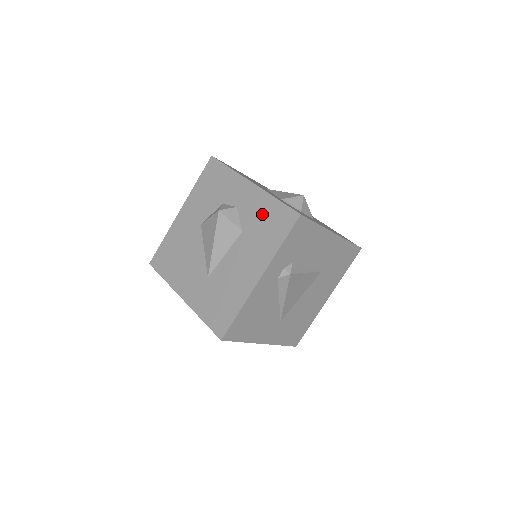
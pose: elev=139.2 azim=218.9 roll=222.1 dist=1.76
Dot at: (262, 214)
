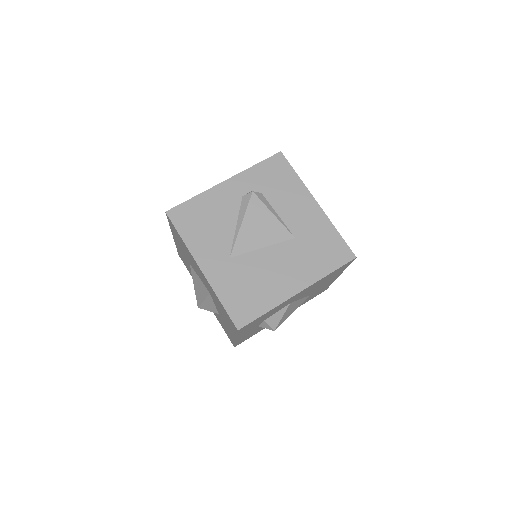
Dot at: occluded
